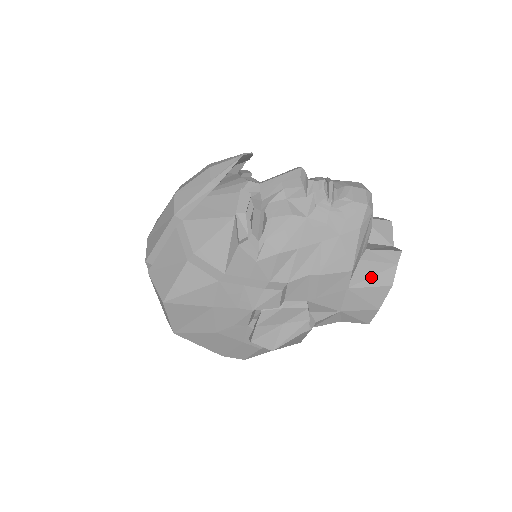
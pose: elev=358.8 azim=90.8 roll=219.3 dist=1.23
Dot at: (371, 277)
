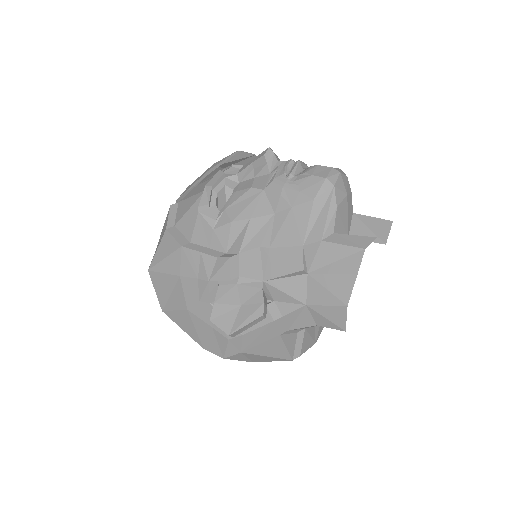
Dot at: (334, 262)
